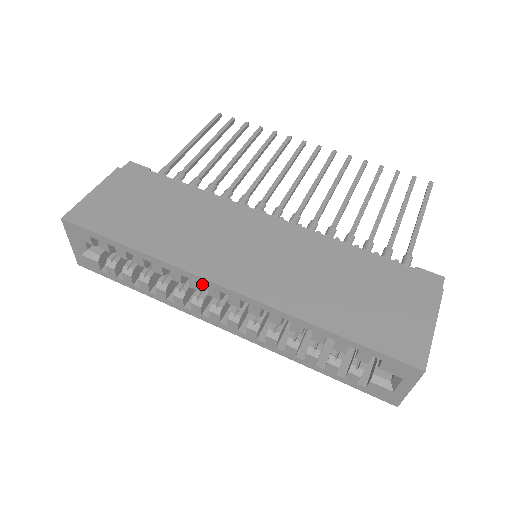
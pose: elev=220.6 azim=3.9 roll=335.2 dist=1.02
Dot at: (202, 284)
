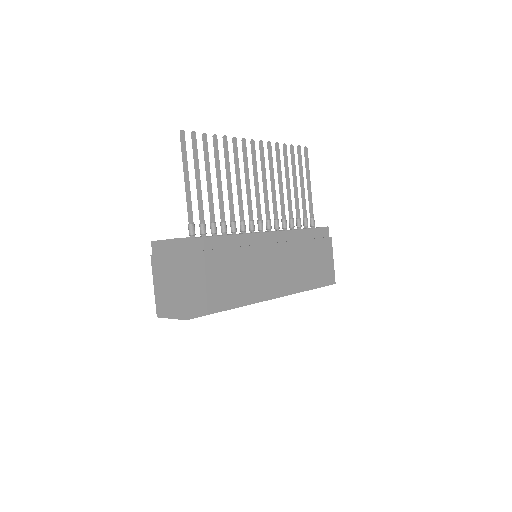
Dot at: occluded
